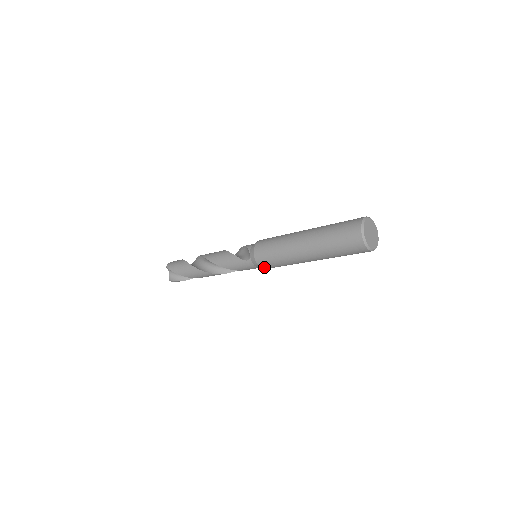
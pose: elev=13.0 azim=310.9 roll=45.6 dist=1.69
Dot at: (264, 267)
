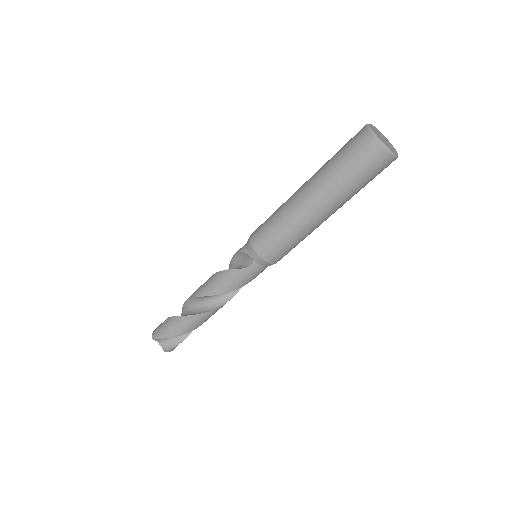
Dot at: (275, 260)
